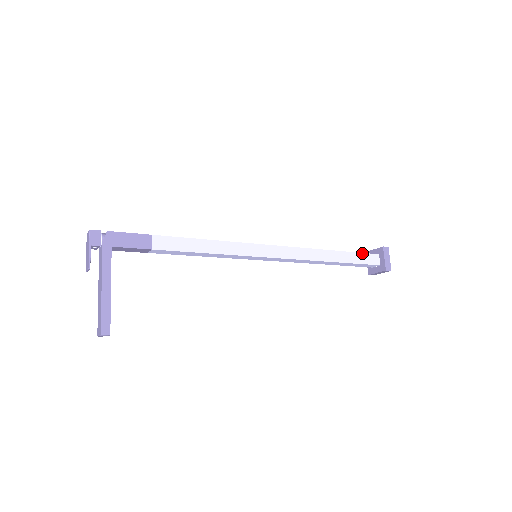
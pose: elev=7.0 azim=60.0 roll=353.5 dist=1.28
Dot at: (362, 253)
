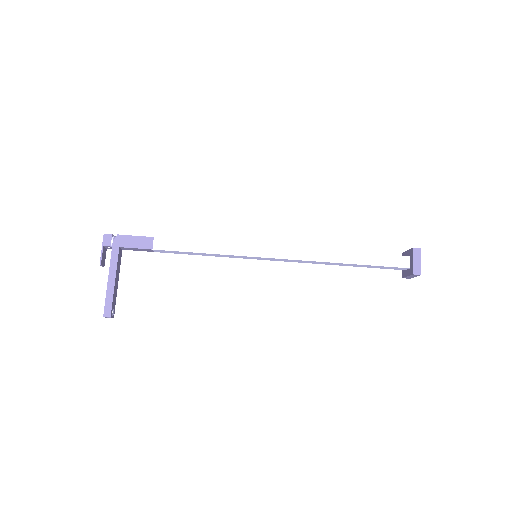
Dot at: (385, 254)
